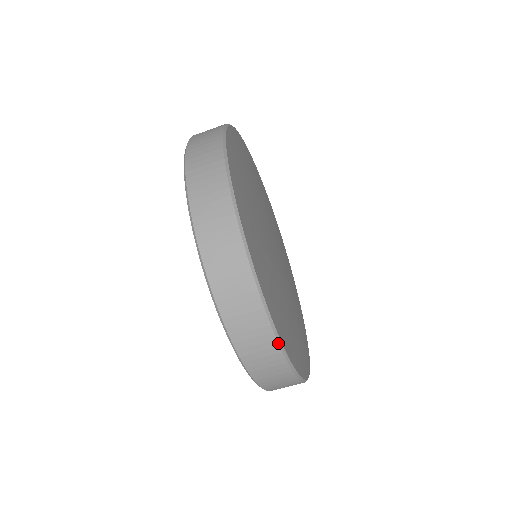
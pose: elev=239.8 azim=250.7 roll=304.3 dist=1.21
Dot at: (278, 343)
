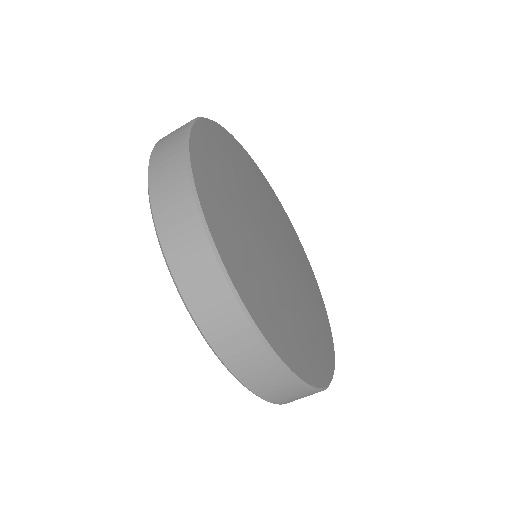
Dot at: (300, 384)
